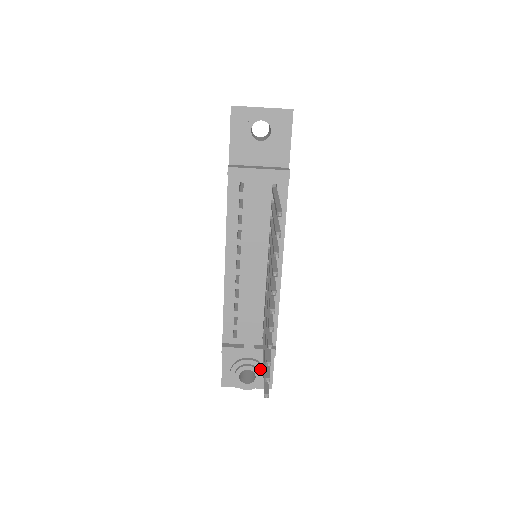
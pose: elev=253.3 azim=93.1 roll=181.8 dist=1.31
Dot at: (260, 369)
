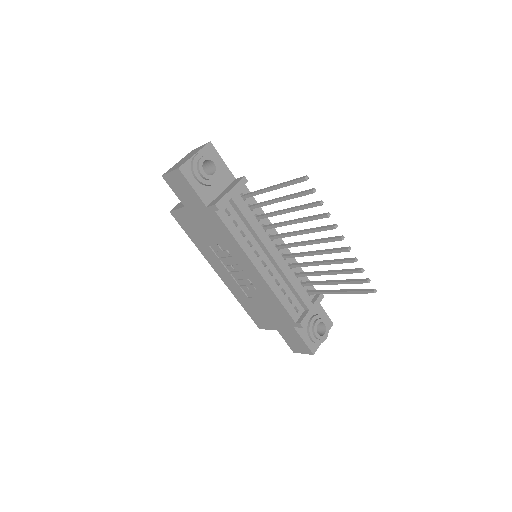
Dot at: (321, 317)
